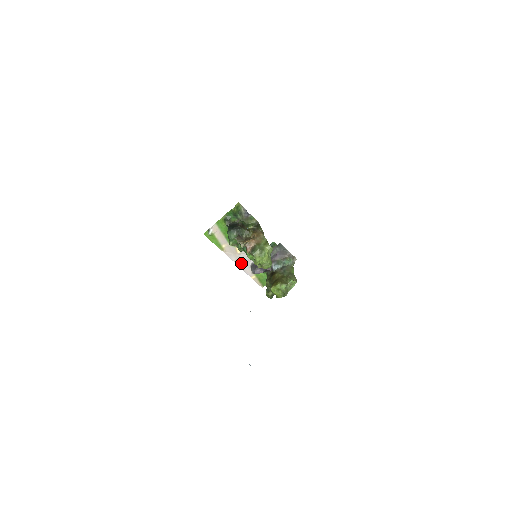
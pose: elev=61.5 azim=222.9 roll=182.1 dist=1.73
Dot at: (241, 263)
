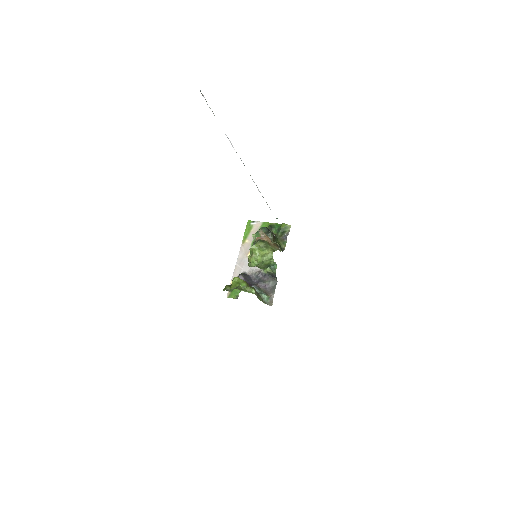
Dot at: (240, 264)
